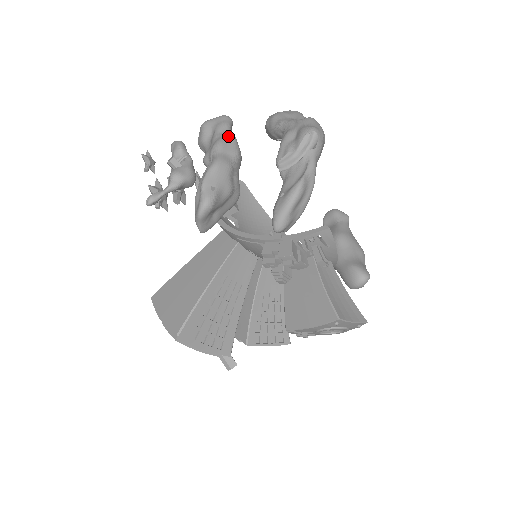
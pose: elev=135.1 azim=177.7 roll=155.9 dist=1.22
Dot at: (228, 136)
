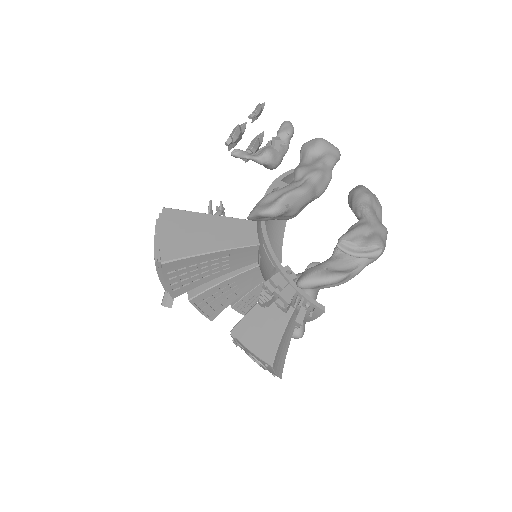
Dot at: (329, 174)
